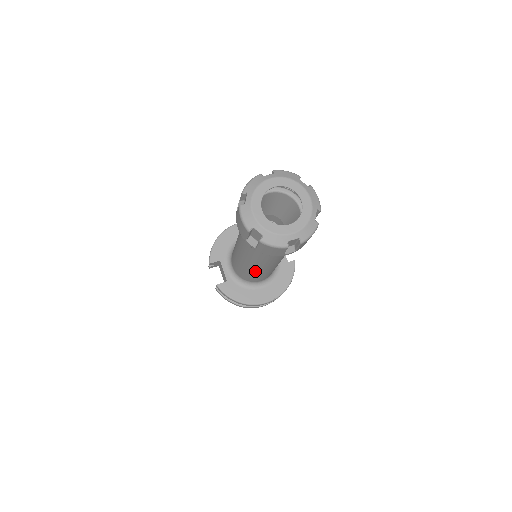
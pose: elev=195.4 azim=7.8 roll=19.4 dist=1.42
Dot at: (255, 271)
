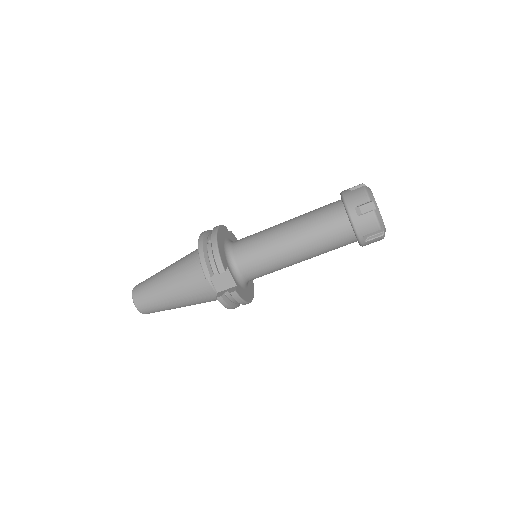
Dot at: occluded
